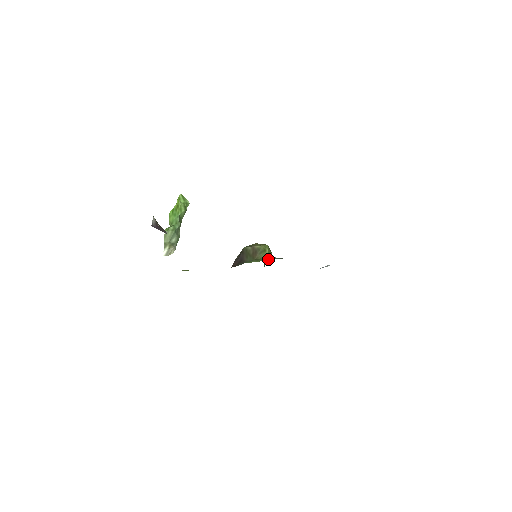
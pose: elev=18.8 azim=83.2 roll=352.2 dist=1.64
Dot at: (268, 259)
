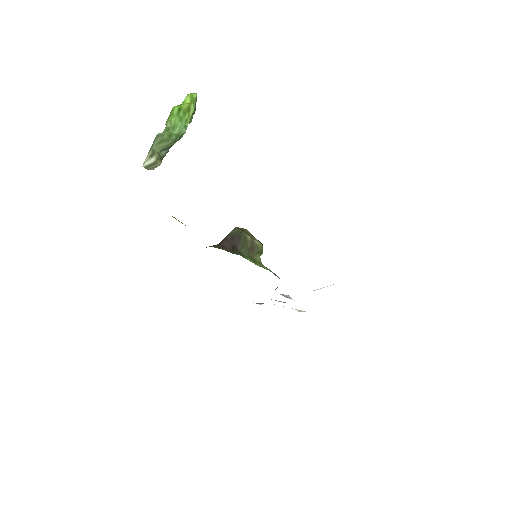
Dot at: occluded
